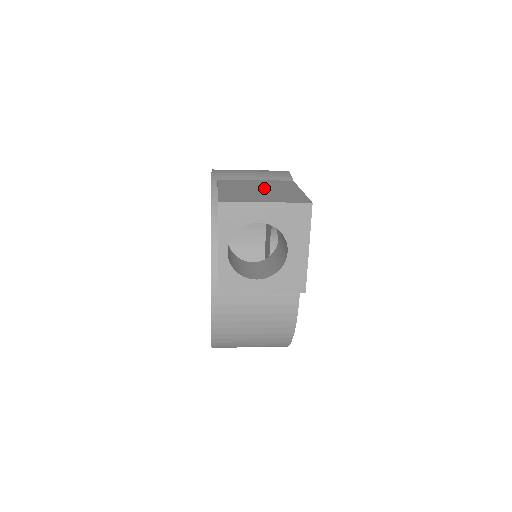
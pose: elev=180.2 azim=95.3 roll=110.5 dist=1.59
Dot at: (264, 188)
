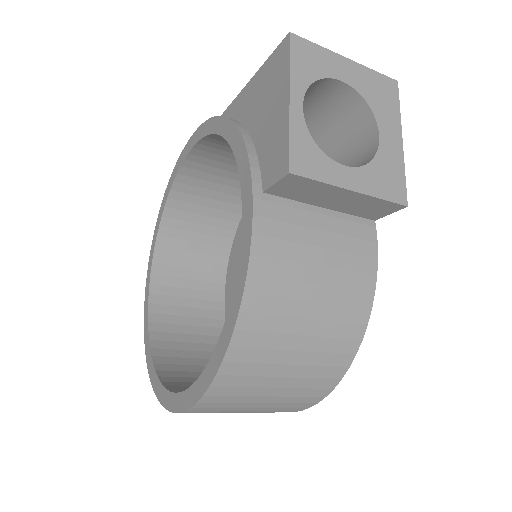
Dot at: occluded
